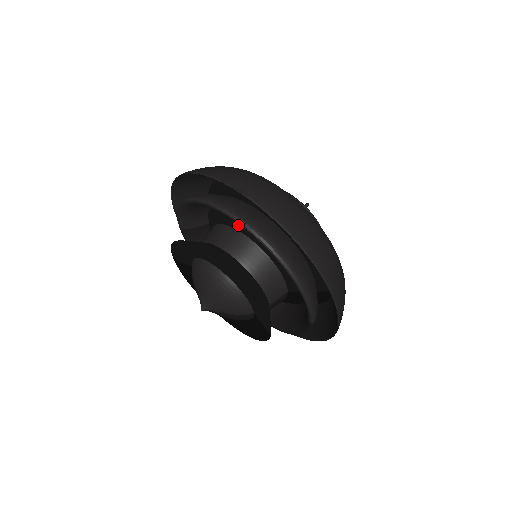
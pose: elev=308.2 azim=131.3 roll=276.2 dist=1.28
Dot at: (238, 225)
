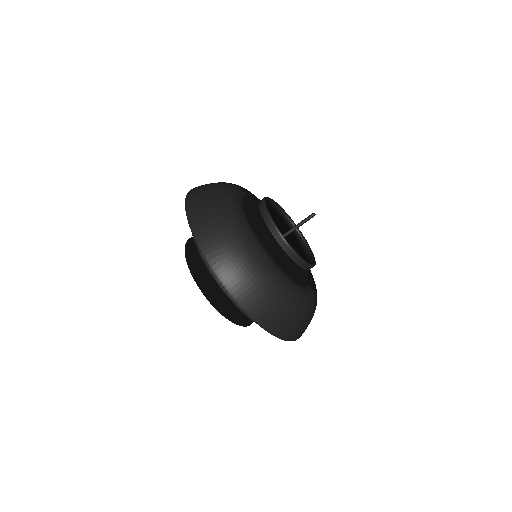
Dot at: occluded
